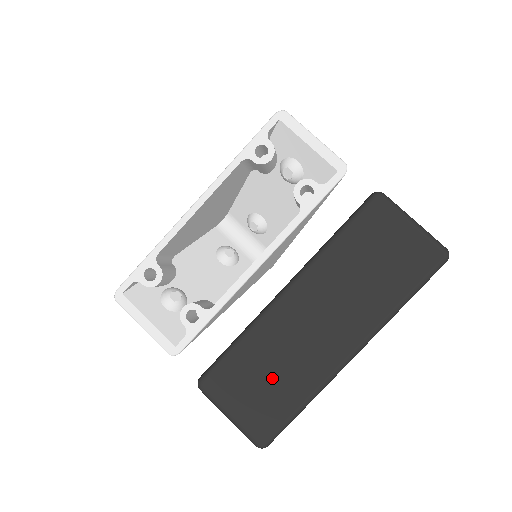
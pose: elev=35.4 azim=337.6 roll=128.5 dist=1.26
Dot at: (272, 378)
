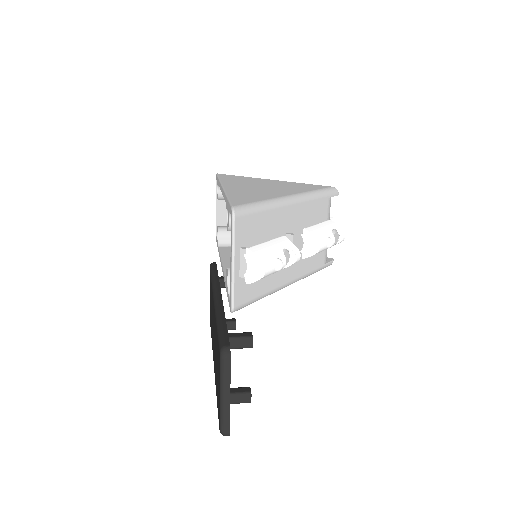
Dot at: occluded
